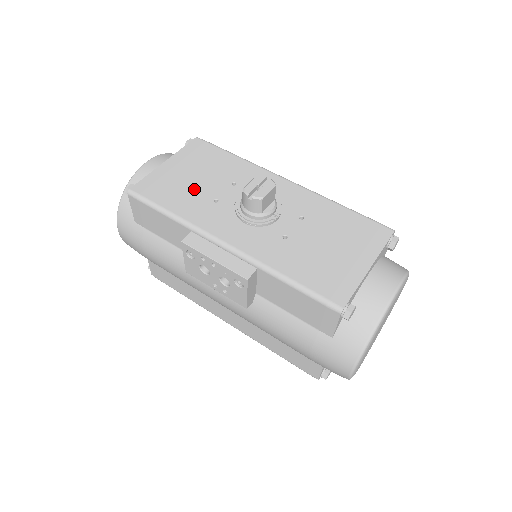
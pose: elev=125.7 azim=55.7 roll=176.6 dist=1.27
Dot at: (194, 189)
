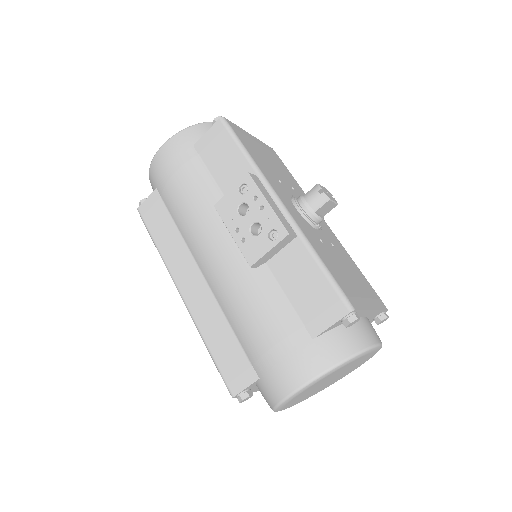
Dot at: (267, 162)
